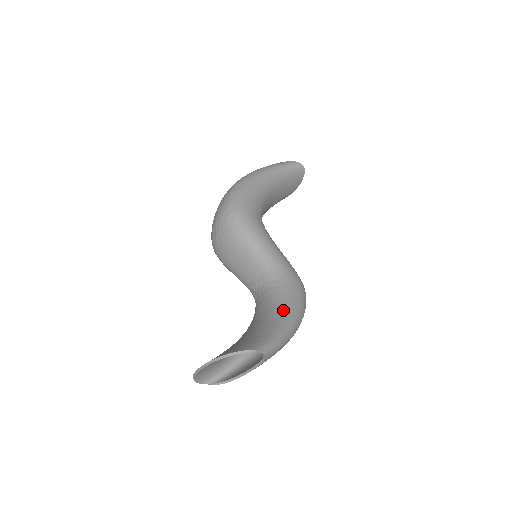
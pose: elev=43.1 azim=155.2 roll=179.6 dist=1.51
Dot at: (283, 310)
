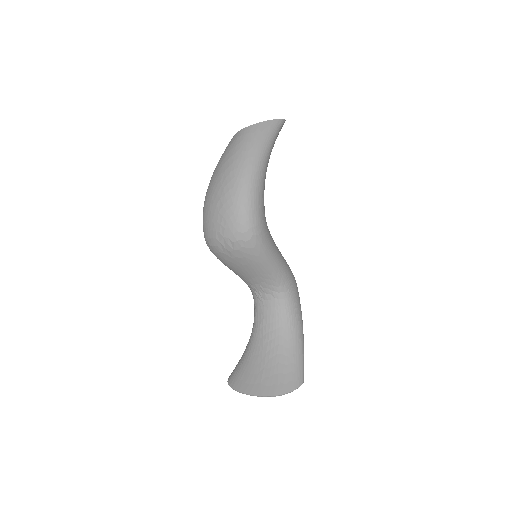
Dot at: (297, 324)
